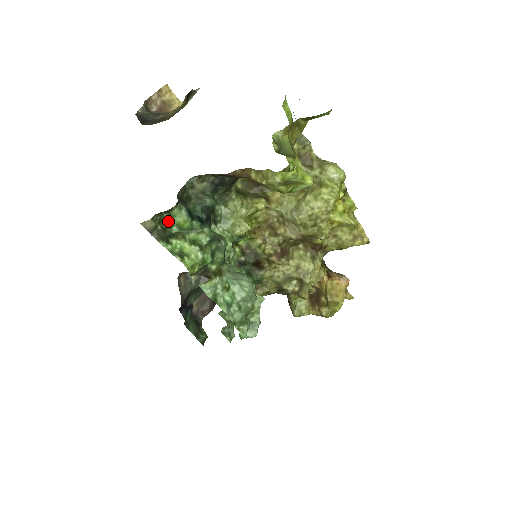
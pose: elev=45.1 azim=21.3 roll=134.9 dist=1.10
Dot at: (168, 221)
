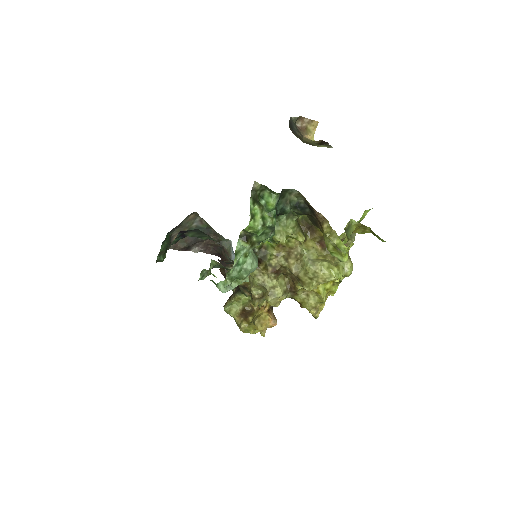
Dot at: (265, 195)
